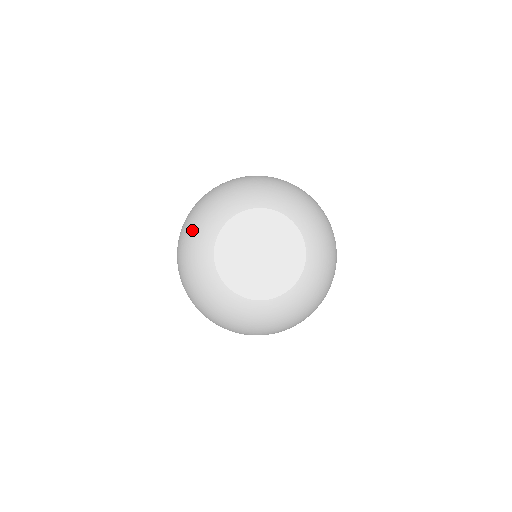
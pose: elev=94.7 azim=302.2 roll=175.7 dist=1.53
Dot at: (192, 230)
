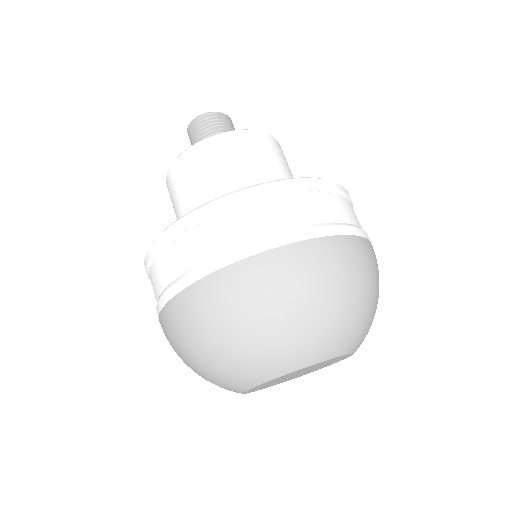
Dot at: (209, 364)
